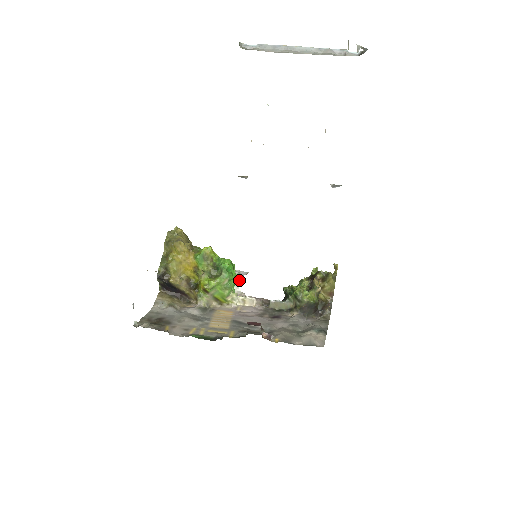
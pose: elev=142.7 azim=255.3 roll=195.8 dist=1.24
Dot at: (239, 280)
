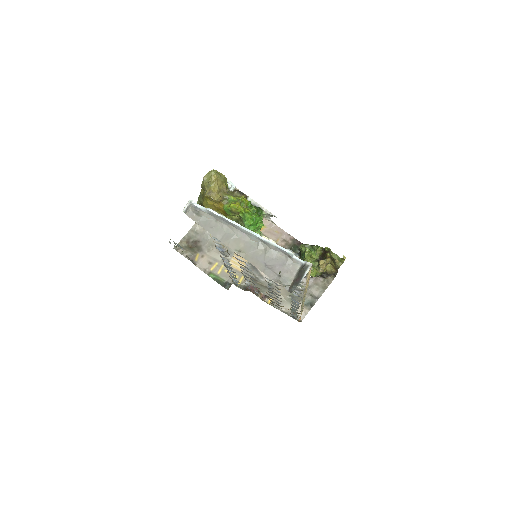
Dot at: (271, 216)
